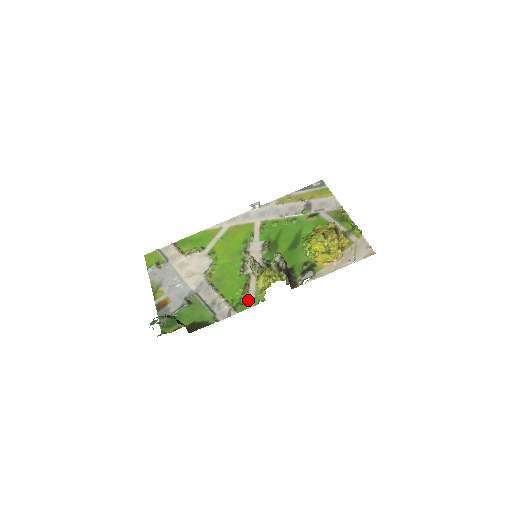
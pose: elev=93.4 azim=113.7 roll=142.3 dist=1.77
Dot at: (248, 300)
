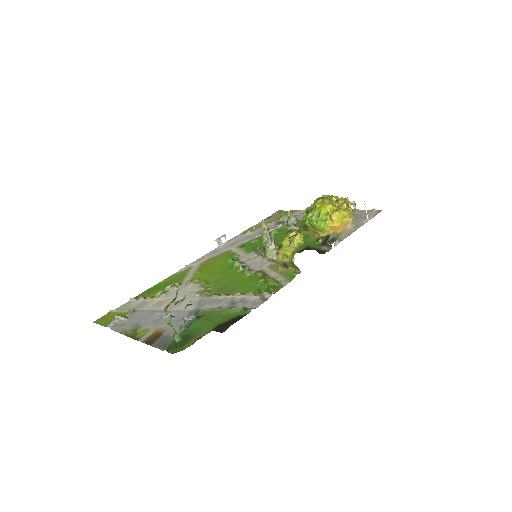
Dot at: (278, 282)
